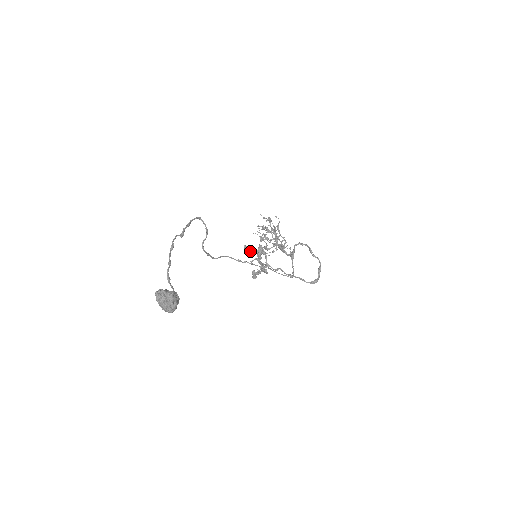
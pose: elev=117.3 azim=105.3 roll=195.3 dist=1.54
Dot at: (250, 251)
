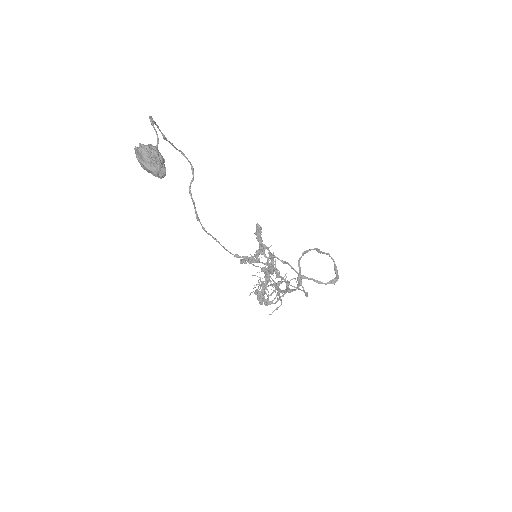
Dot at: (248, 261)
